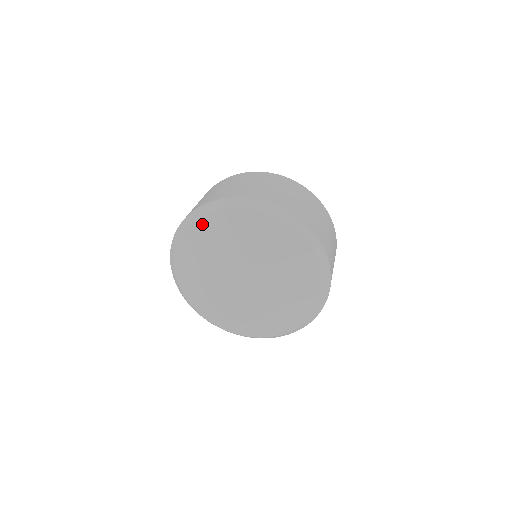
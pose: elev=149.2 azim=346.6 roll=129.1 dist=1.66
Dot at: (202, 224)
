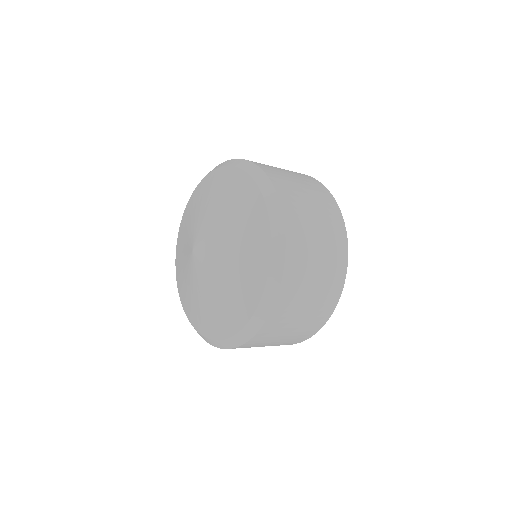
Dot at: (180, 229)
